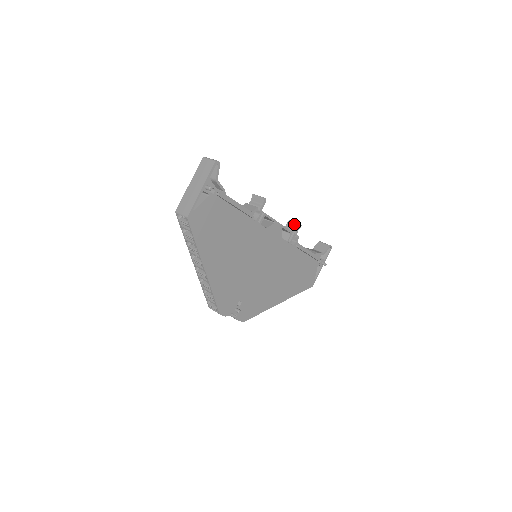
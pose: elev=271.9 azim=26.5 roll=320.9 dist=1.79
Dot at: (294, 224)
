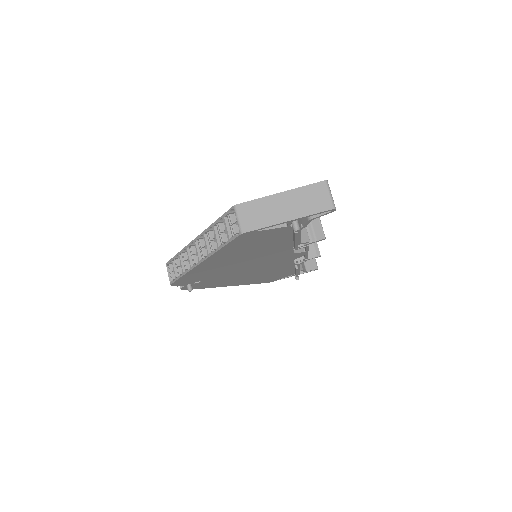
Dot at: (316, 249)
